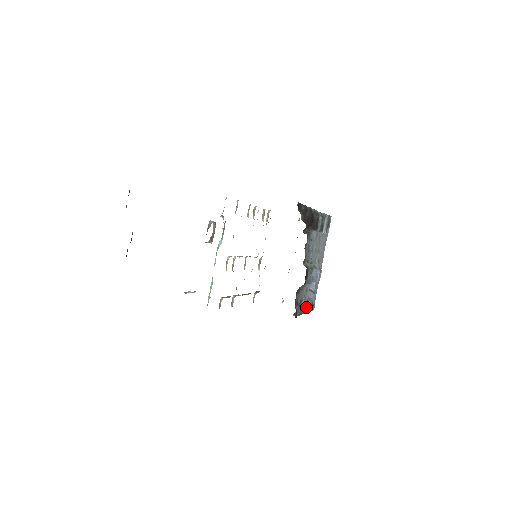
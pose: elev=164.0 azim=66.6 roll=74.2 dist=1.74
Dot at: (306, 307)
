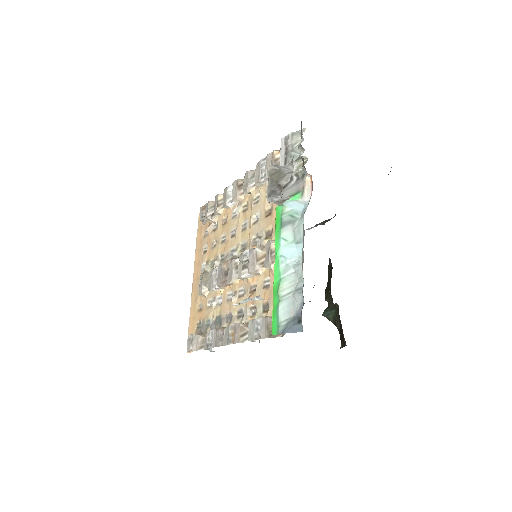
Dot at: occluded
